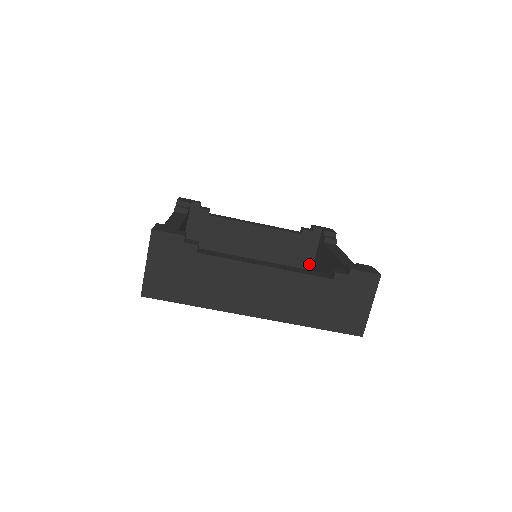
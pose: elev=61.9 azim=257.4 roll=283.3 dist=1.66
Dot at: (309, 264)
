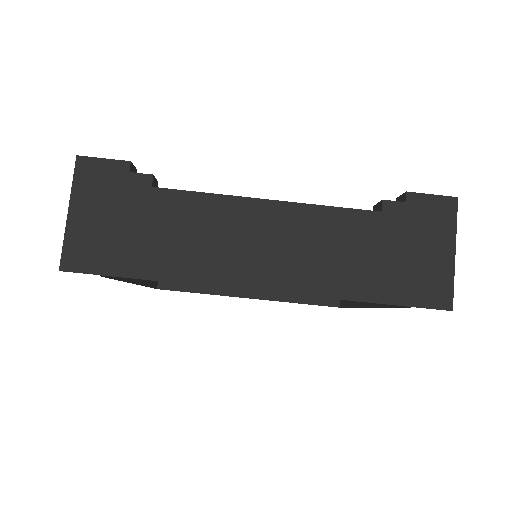
Dot at: occluded
